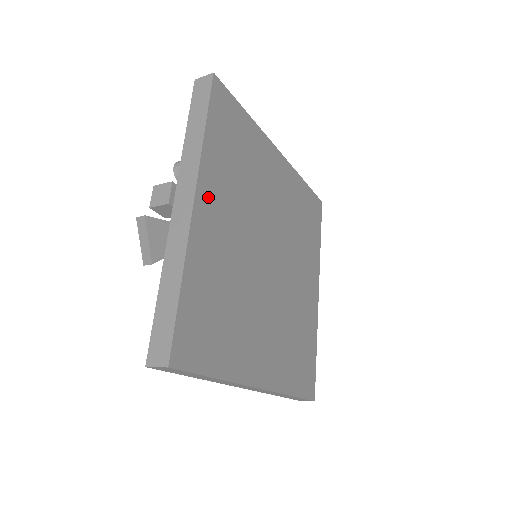
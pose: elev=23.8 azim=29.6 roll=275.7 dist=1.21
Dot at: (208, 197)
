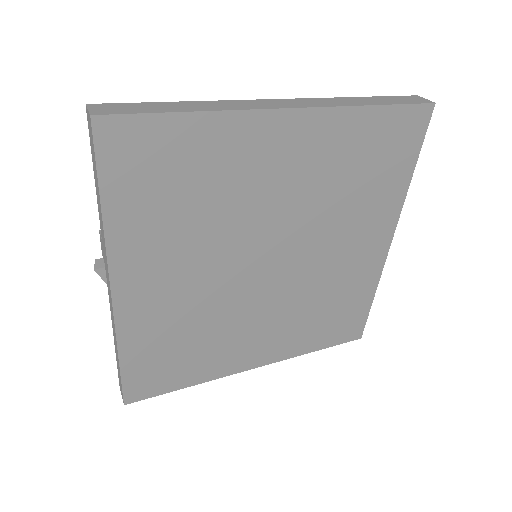
Dot at: (133, 275)
